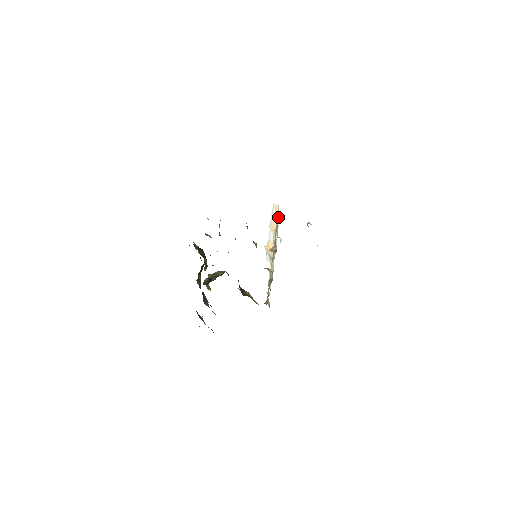
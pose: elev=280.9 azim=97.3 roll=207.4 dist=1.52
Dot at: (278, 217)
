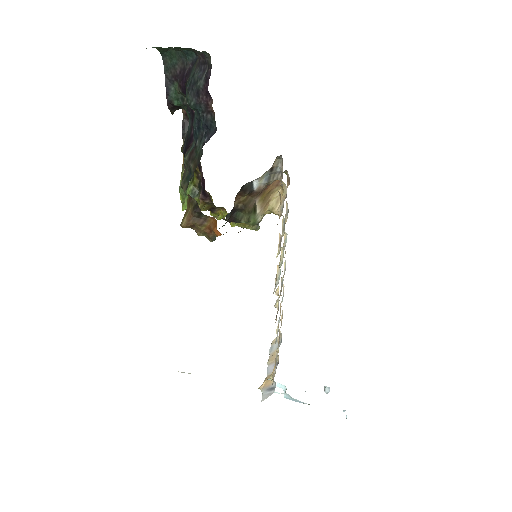
Dot at: occluded
